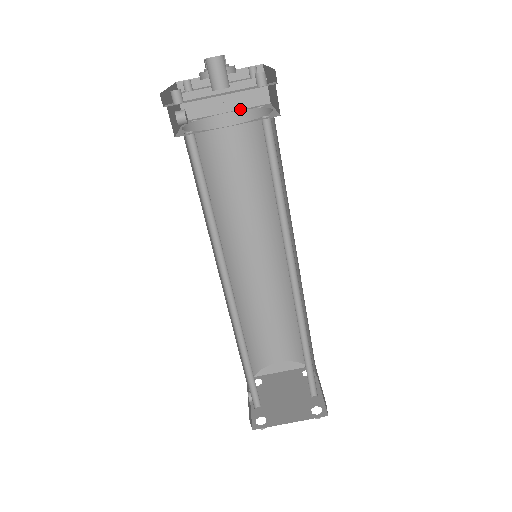
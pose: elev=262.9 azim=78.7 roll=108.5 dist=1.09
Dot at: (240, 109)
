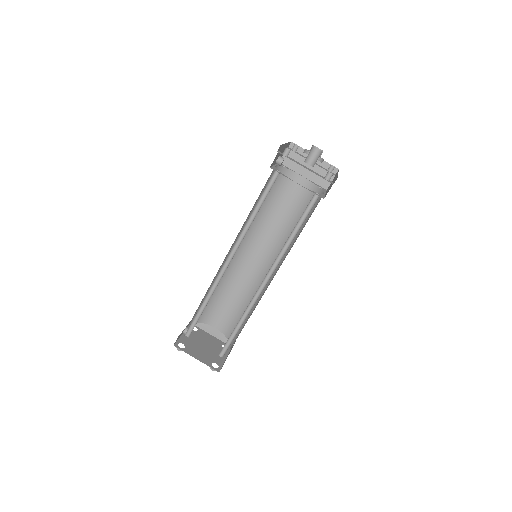
Dot at: (310, 180)
